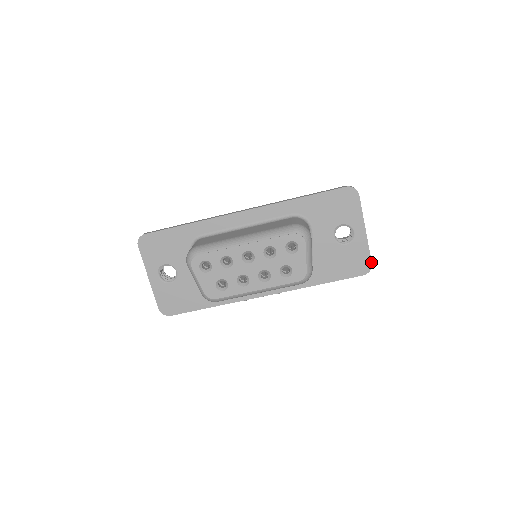
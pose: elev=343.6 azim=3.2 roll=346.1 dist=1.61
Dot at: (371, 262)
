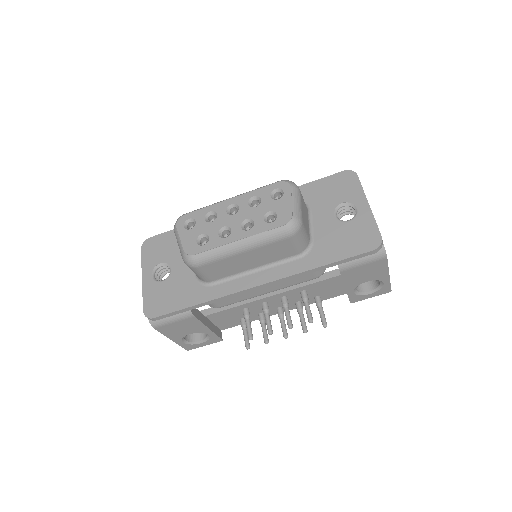
Dot at: (380, 235)
